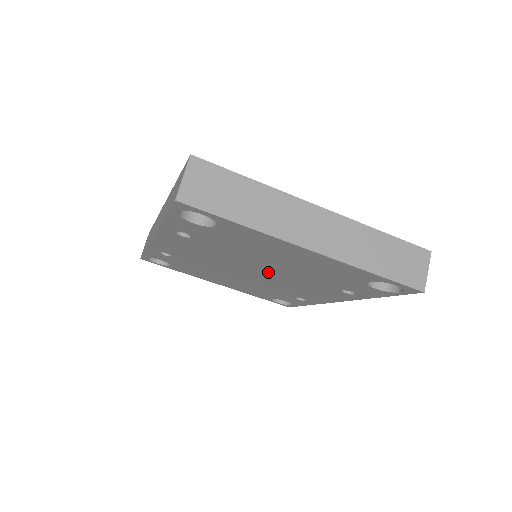
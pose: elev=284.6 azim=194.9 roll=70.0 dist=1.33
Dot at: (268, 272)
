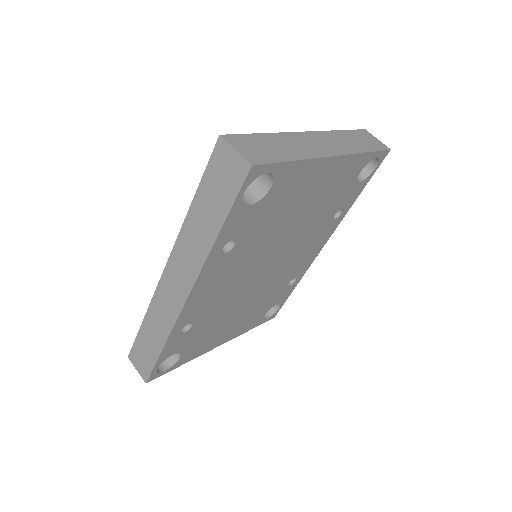
Dot at: (283, 249)
